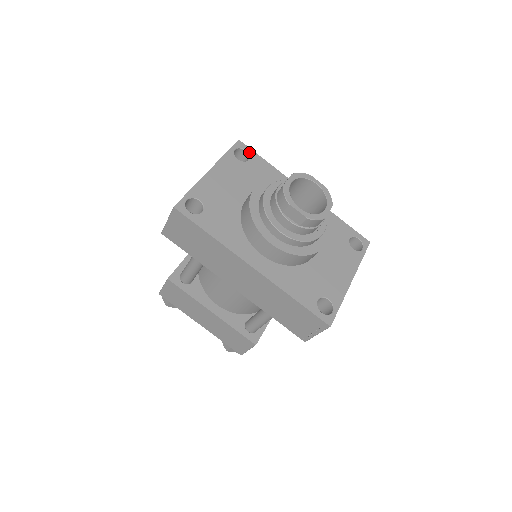
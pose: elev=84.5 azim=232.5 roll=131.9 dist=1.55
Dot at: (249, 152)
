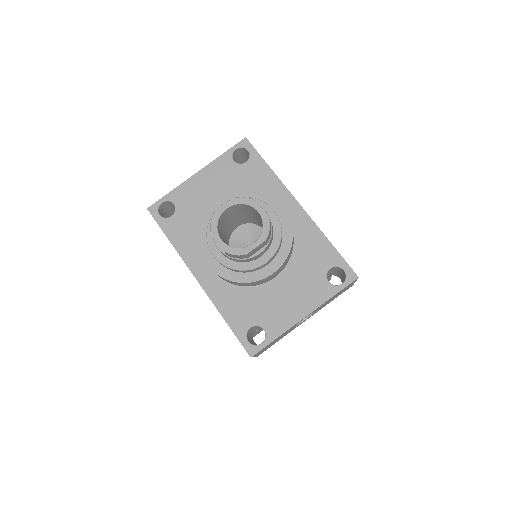
Dot at: (251, 152)
